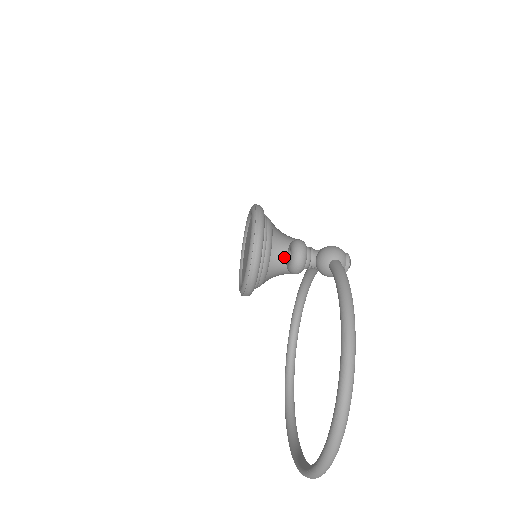
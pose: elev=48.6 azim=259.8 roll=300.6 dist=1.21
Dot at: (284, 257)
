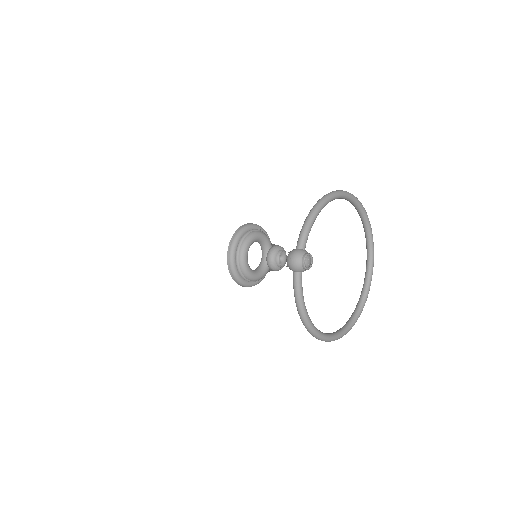
Dot at: occluded
